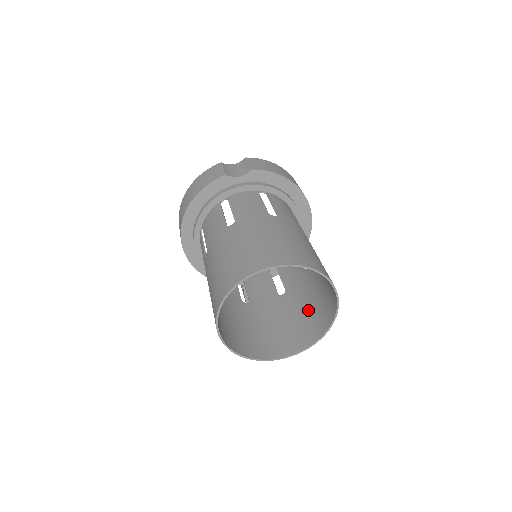
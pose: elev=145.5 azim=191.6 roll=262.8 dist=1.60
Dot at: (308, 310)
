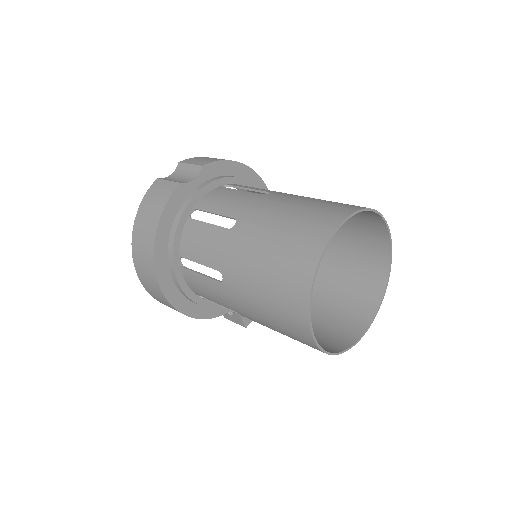
Dot at: (345, 275)
